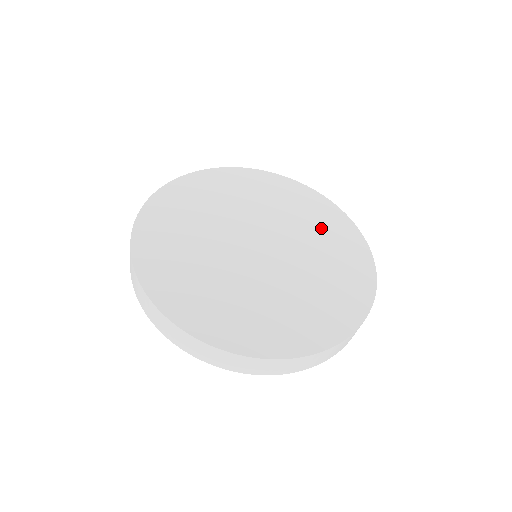
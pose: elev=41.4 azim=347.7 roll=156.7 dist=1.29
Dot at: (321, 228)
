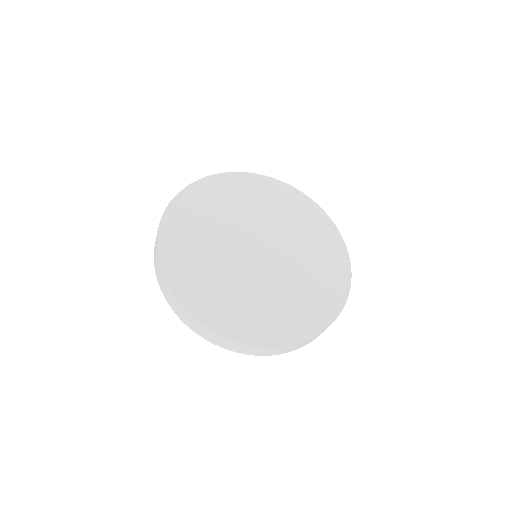
Dot at: (264, 200)
